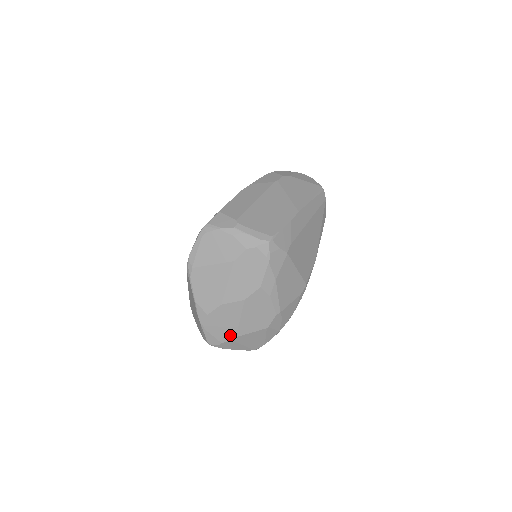
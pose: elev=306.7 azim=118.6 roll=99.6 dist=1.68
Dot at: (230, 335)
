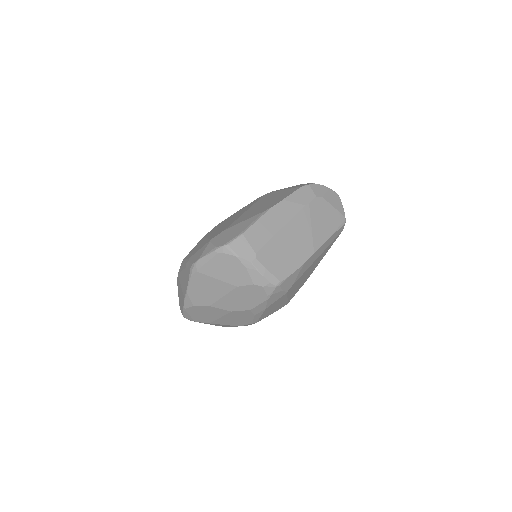
Dot at: (205, 321)
